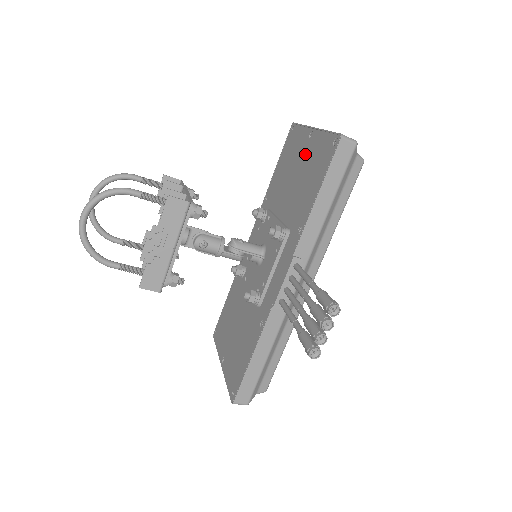
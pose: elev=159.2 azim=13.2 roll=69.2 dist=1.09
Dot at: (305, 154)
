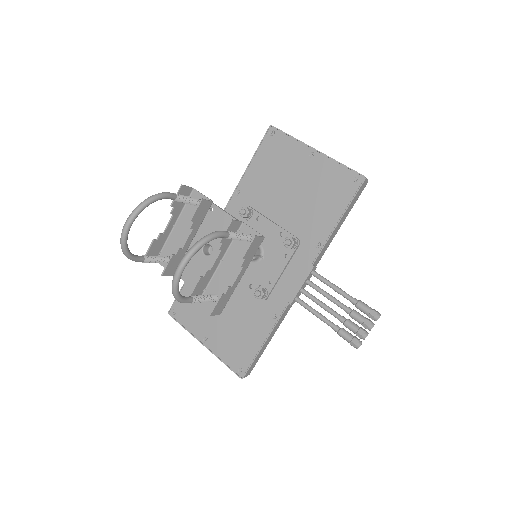
Dot at: (307, 172)
